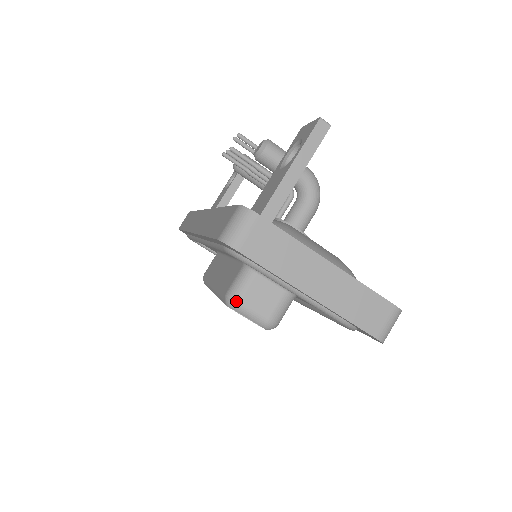
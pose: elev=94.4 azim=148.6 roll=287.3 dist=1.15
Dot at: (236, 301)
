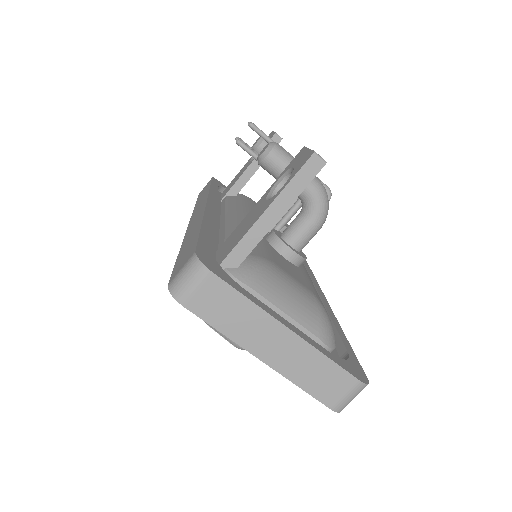
Dot at: occluded
